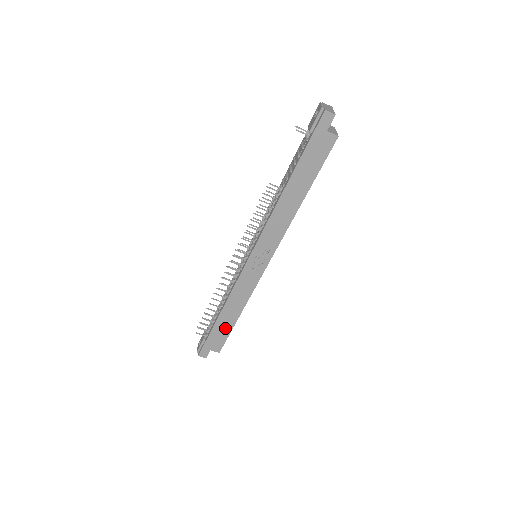
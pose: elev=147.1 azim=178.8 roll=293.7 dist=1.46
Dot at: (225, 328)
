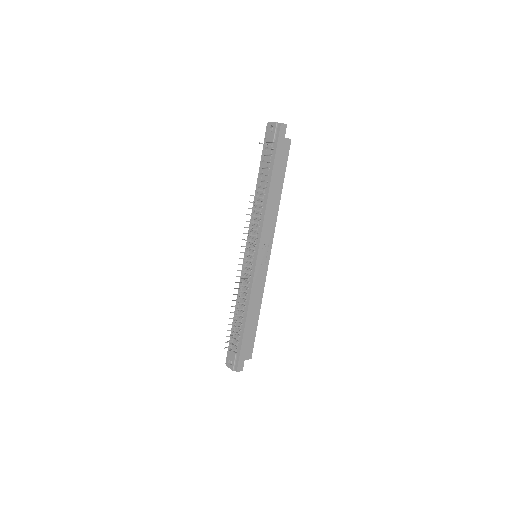
Dot at: (251, 331)
